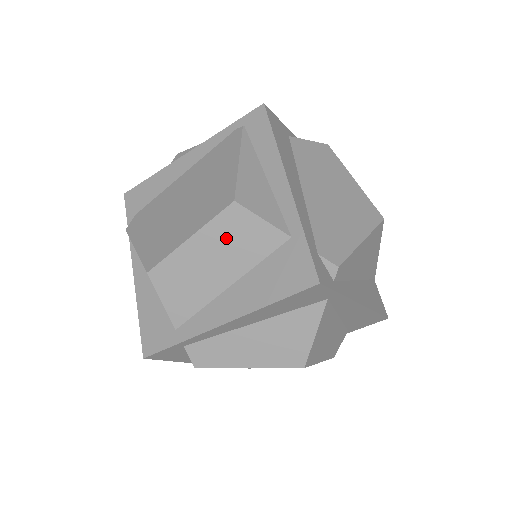
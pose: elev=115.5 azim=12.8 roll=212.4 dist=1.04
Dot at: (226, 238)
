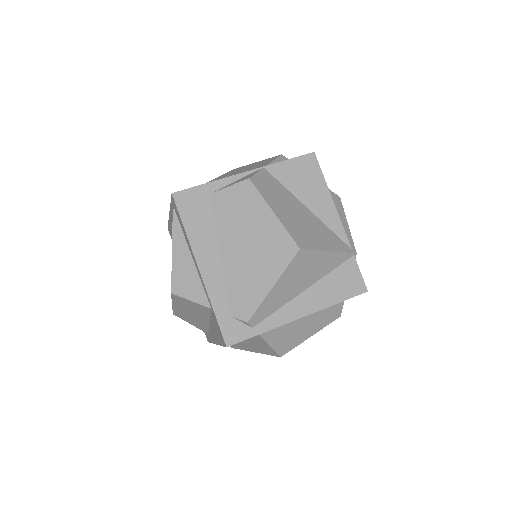
Dot at: (186, 306)
